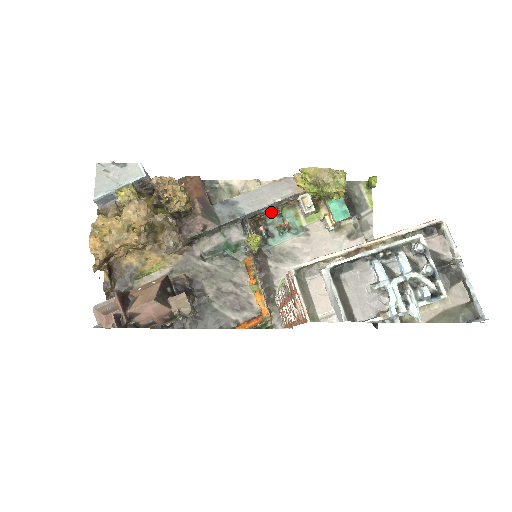
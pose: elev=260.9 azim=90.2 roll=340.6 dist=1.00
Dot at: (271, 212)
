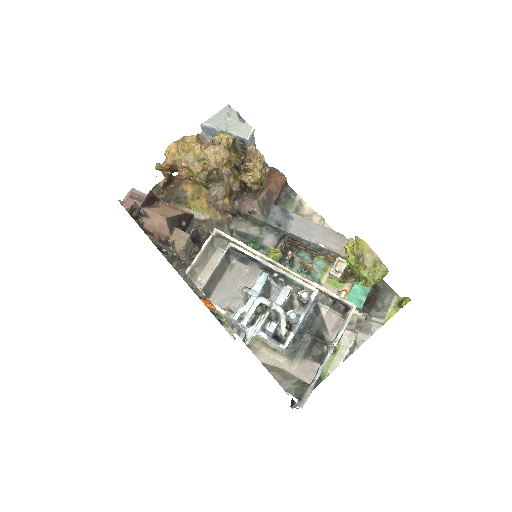
Dot at: (309, 249)
